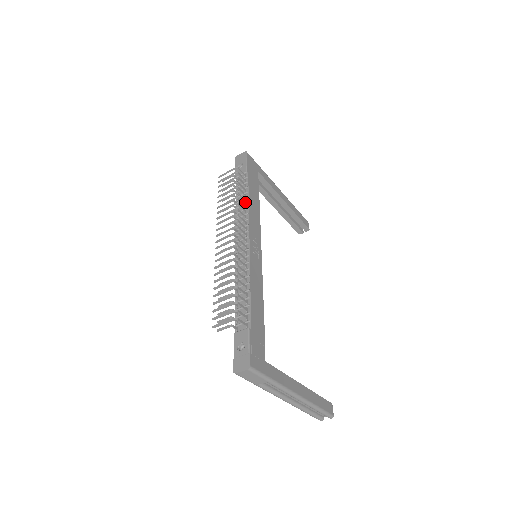
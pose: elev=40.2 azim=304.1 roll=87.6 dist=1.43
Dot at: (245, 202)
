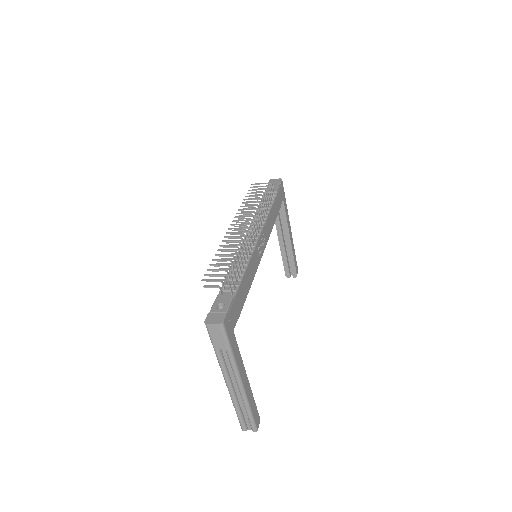
Dot at: (267, 211)
